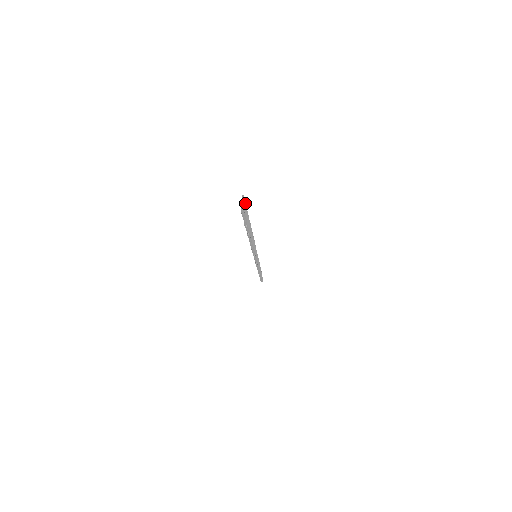
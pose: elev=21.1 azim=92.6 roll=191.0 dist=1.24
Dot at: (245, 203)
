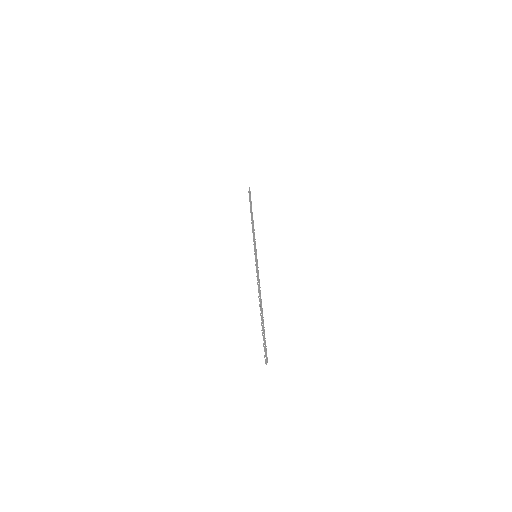
Dot at: (266, 346)
